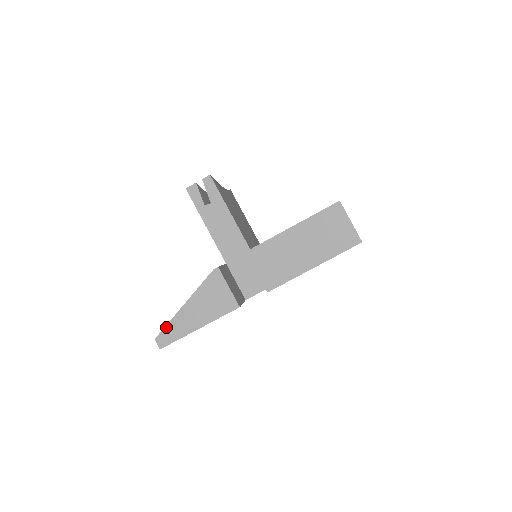
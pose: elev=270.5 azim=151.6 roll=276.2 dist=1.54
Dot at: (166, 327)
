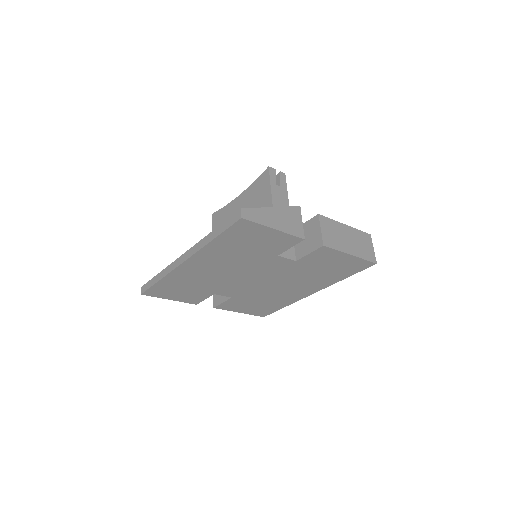
Dot at: (253, 209)
